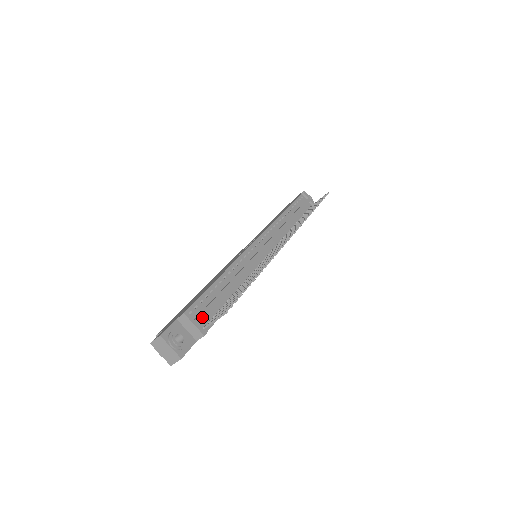
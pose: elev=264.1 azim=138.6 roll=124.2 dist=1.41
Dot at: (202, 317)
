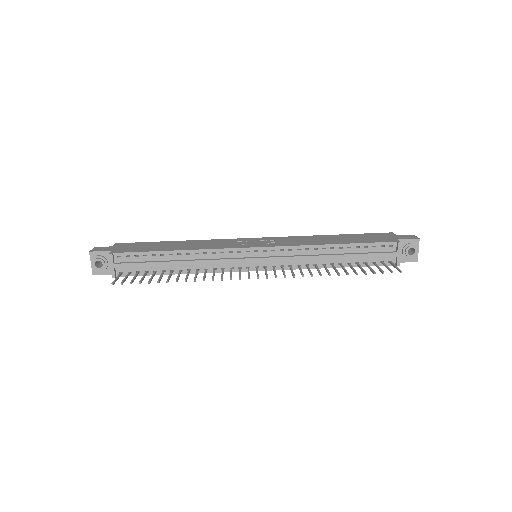
Dot at: (122, 266)
